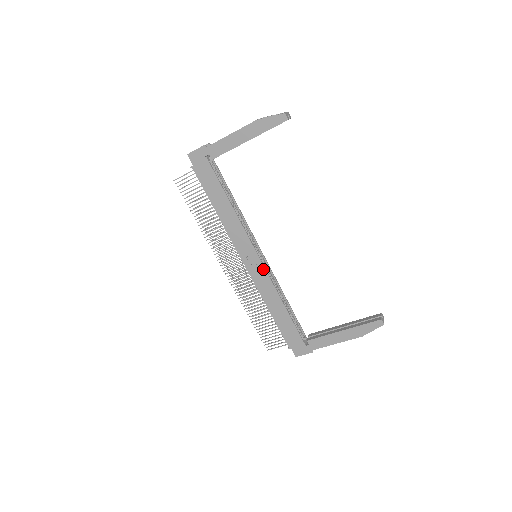
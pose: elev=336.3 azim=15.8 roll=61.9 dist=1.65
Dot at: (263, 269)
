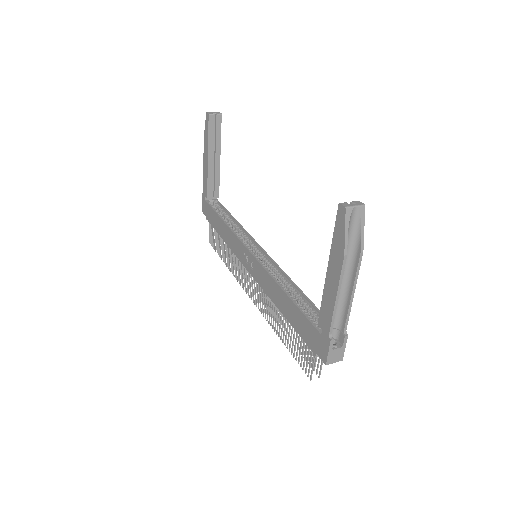
Dot at: (256, 262)
